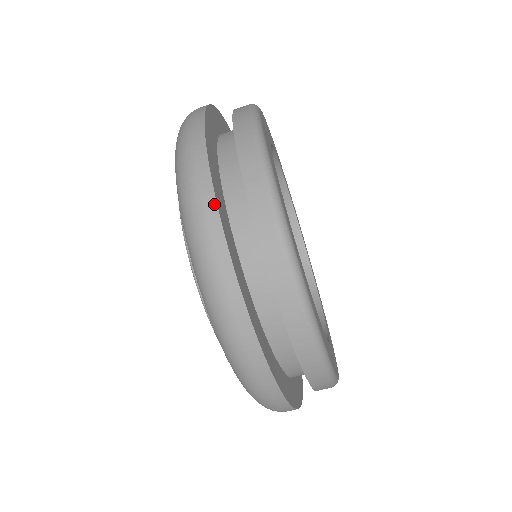
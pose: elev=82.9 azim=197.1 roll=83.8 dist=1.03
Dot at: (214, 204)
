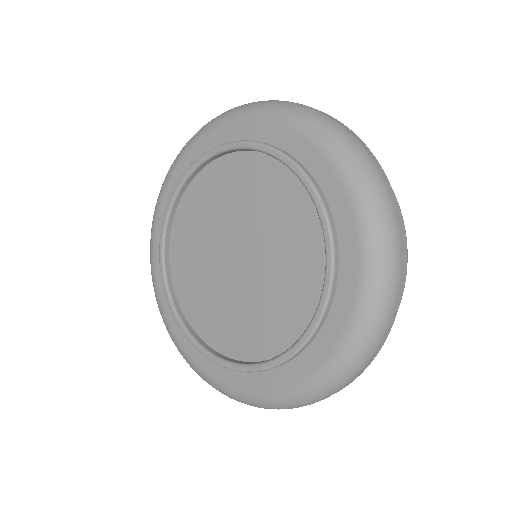
Dot at: occluded
